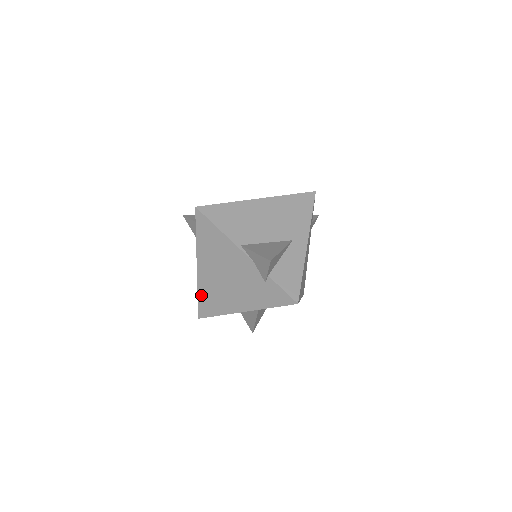
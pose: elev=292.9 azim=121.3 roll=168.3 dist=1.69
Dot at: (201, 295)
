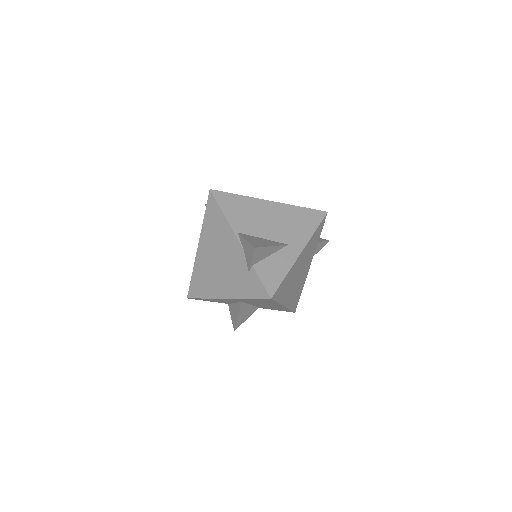
Dot at: (195, 275)
